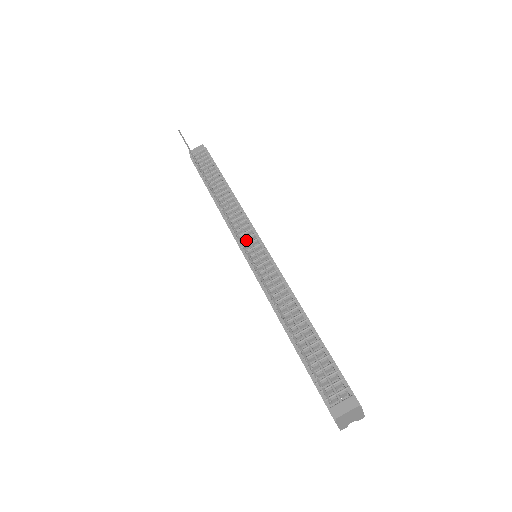
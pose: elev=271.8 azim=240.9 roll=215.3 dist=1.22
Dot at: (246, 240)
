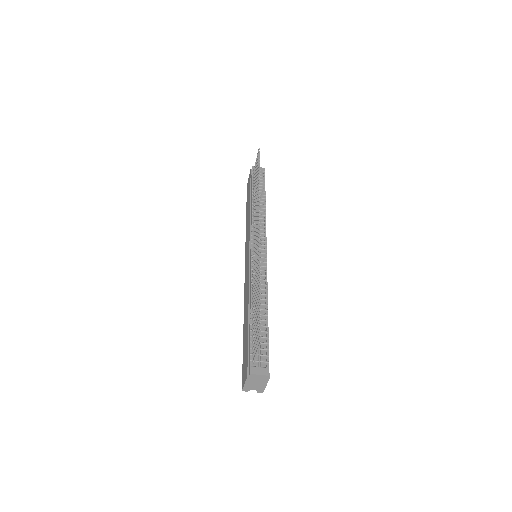
Dot at: occluded
